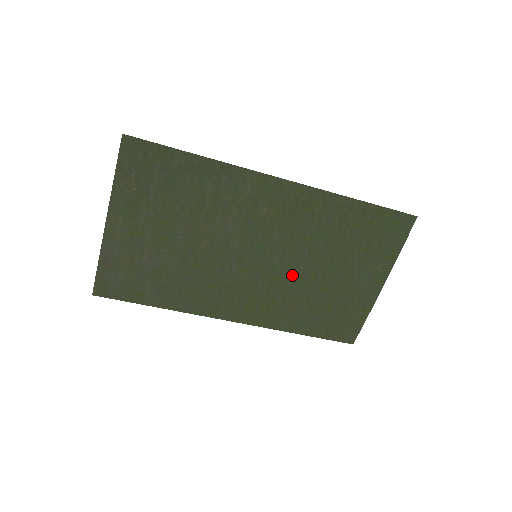
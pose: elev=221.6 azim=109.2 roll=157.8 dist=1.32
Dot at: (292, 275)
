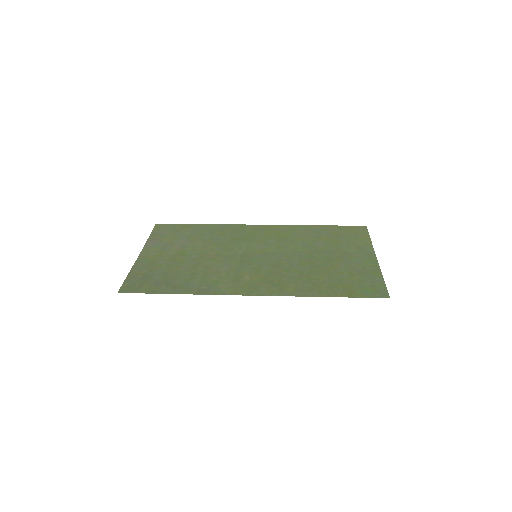
Dot at: (291, 252)
